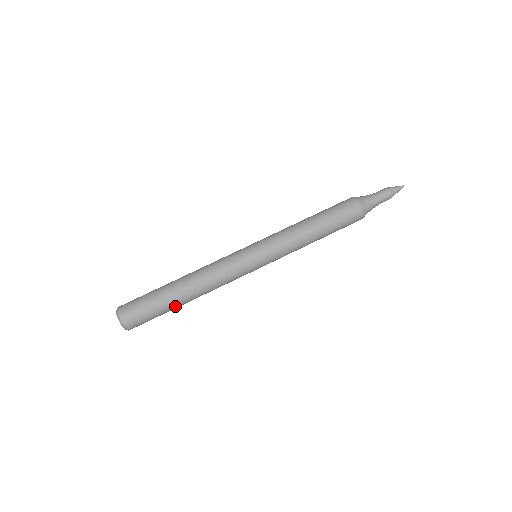
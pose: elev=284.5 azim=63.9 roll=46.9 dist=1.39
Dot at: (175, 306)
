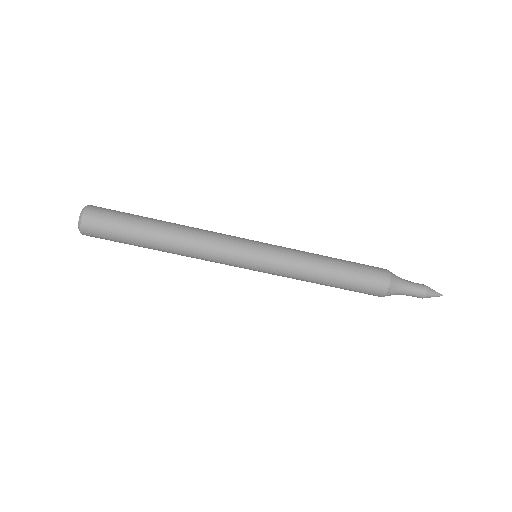
Dot at: (144, 245)
